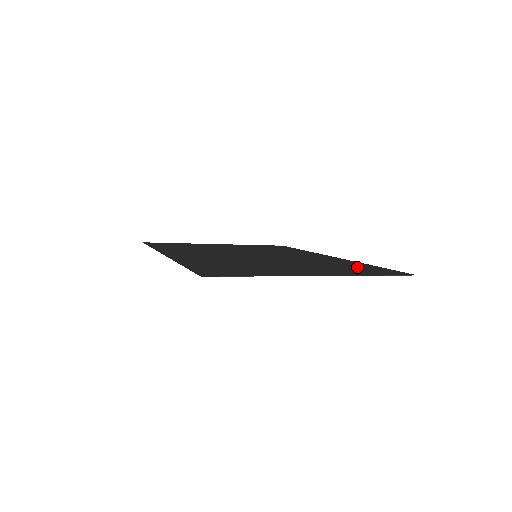
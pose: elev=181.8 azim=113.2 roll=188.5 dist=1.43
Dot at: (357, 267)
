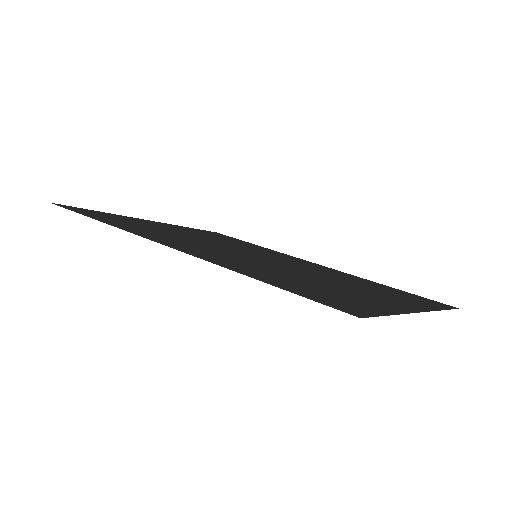
Dot at: (389, 289)
